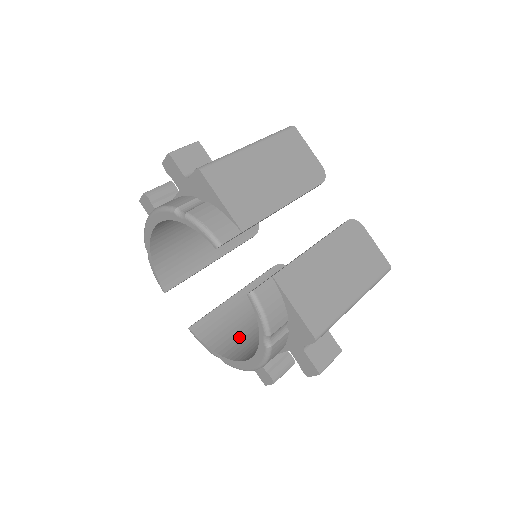
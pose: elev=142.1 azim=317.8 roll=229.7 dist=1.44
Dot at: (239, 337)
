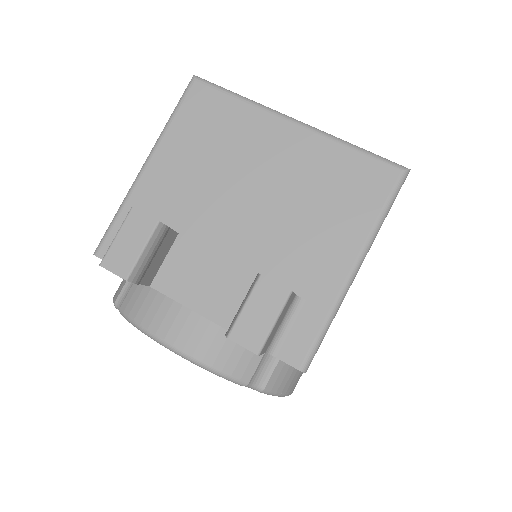
Dot at: occluded
